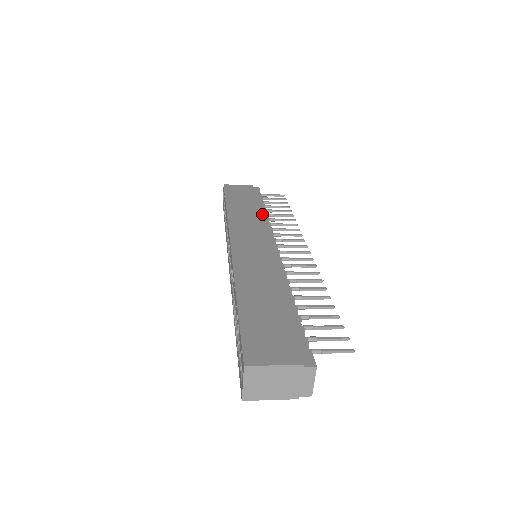
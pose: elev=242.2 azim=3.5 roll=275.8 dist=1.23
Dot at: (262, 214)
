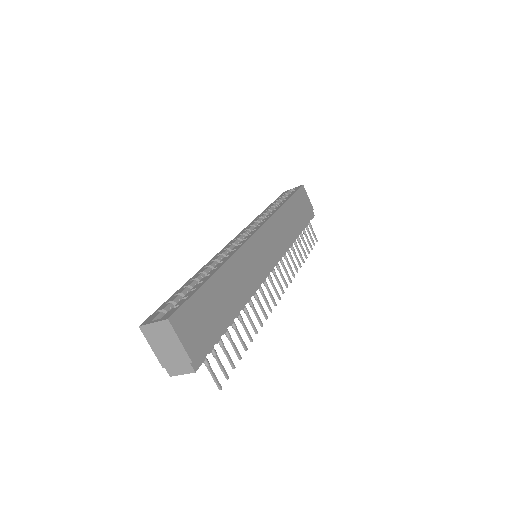
Dot at: (293, 237)
